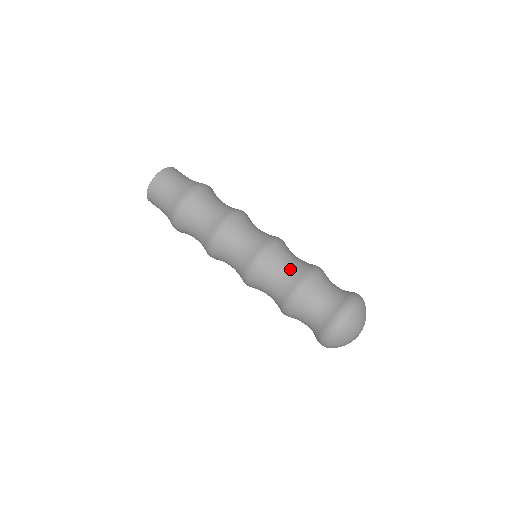
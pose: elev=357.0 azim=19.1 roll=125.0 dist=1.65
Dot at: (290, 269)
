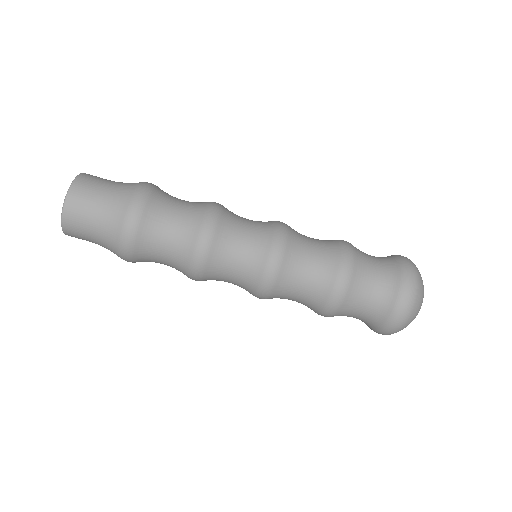
Dot at: (319, 248)
